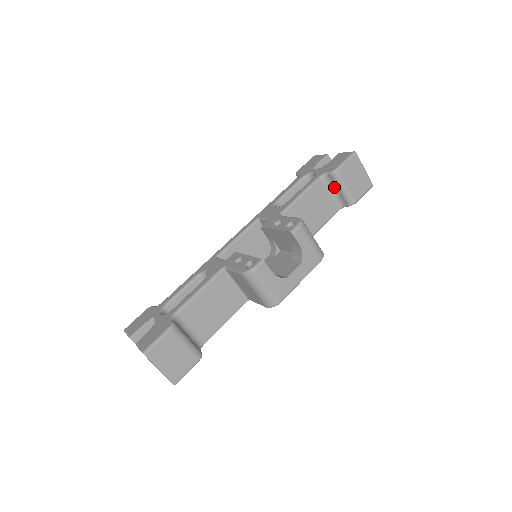
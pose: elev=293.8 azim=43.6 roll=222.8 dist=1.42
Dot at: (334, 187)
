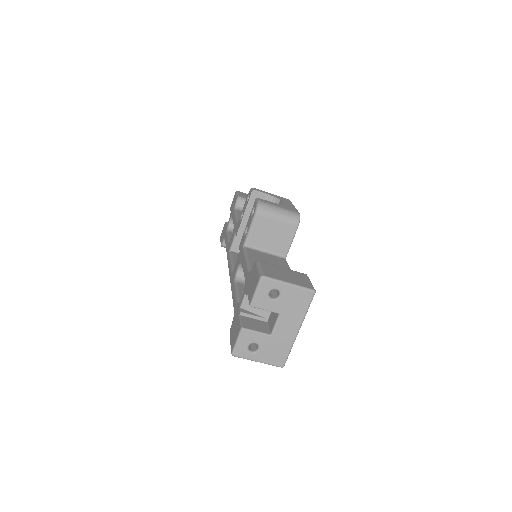
Dot at: occluded
